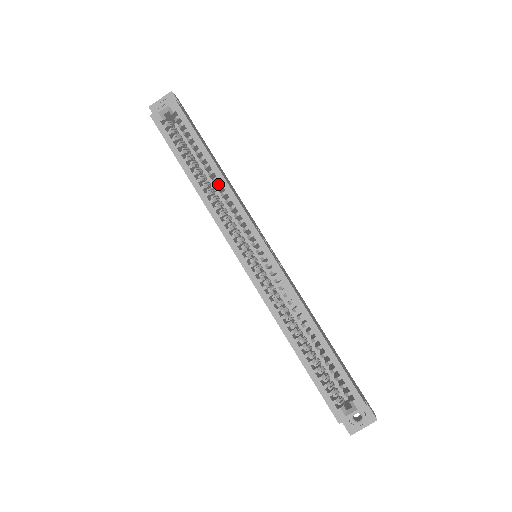
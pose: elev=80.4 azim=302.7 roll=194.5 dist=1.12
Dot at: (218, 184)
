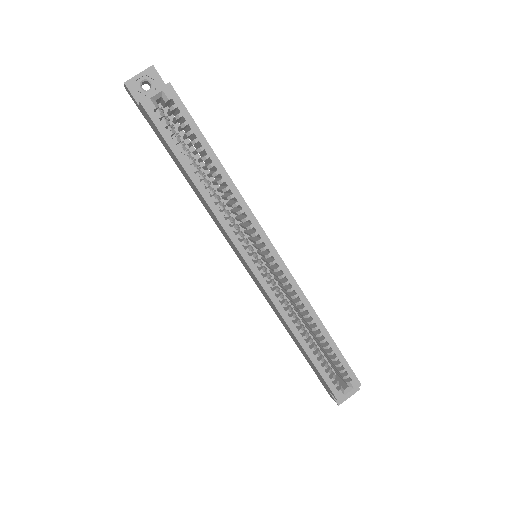
Dot at: occluded
